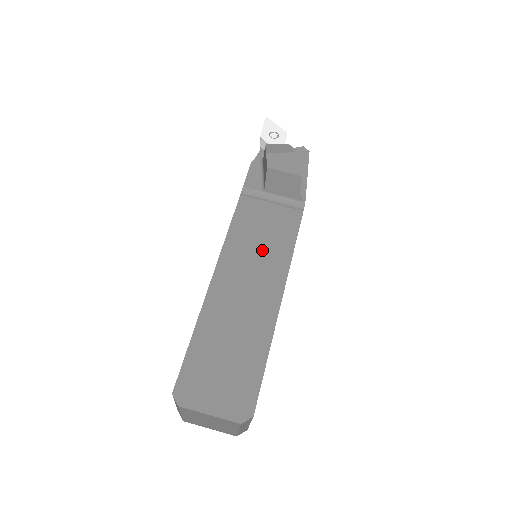
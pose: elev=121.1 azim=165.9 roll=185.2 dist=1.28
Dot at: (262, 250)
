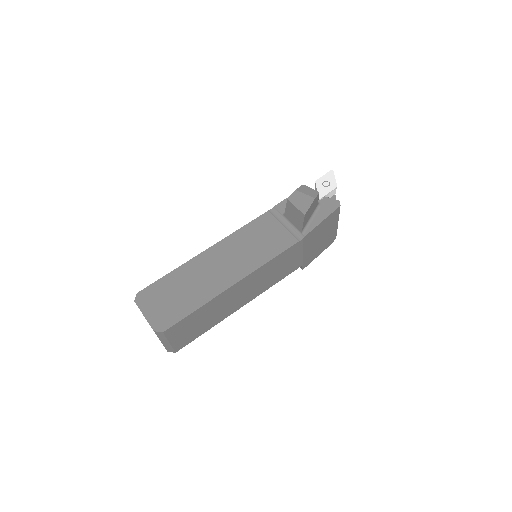
Dot at: (250, 250)
